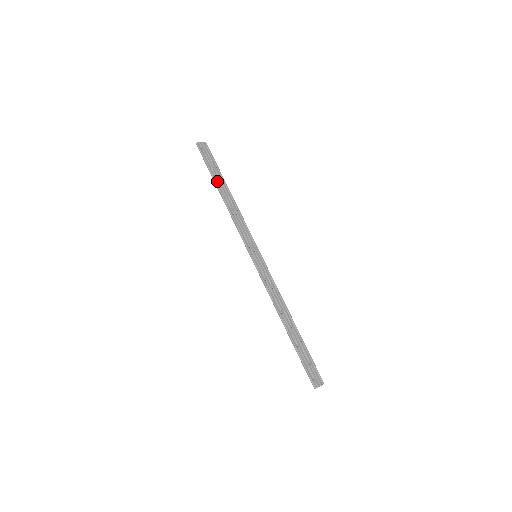
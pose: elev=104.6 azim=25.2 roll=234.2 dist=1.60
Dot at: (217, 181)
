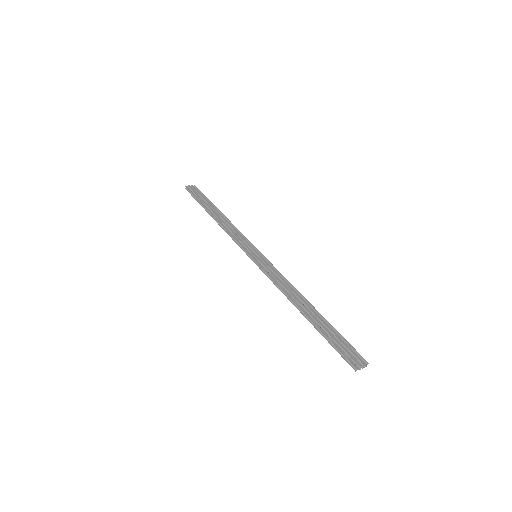
Dot at: (207, 207)
